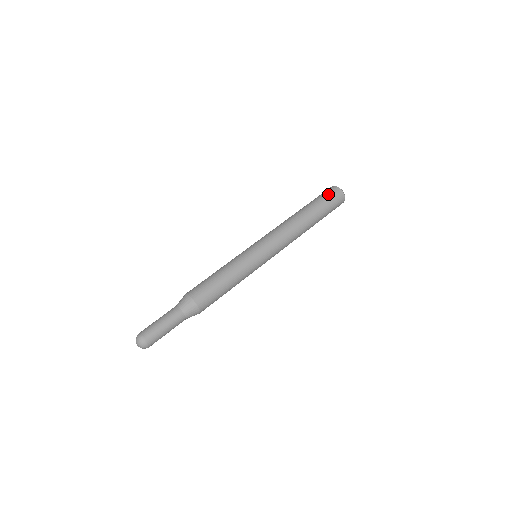
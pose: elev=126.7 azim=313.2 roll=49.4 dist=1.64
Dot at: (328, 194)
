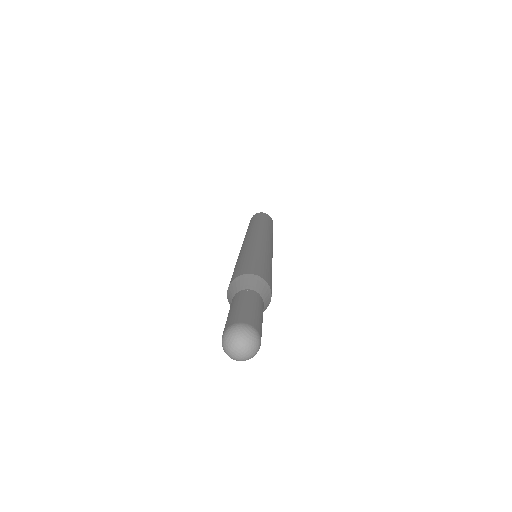
Dot at: (259, 215)
